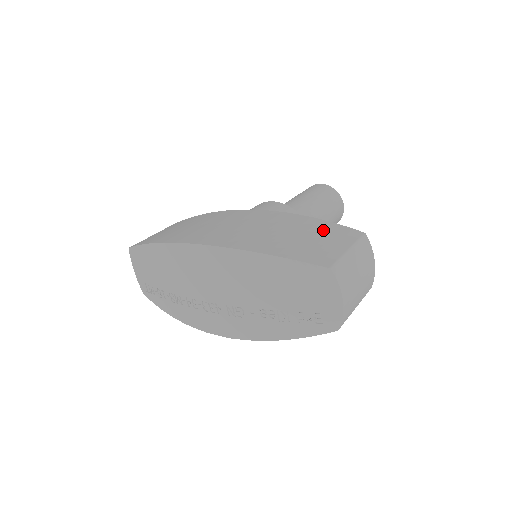
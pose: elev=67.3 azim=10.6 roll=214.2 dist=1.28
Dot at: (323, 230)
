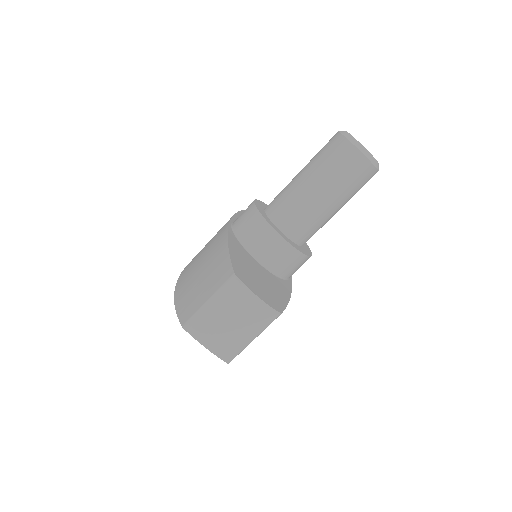
Dot at: (215, 269)
